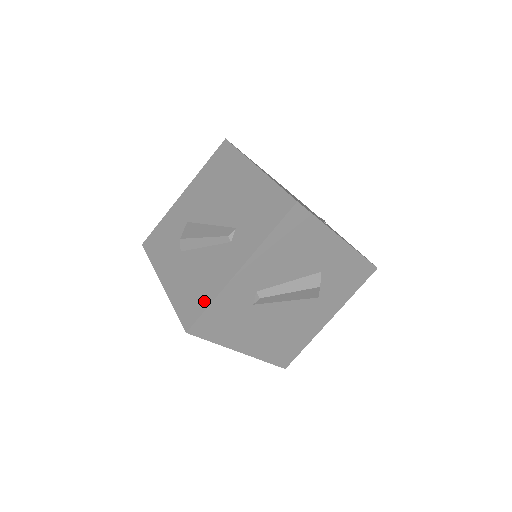
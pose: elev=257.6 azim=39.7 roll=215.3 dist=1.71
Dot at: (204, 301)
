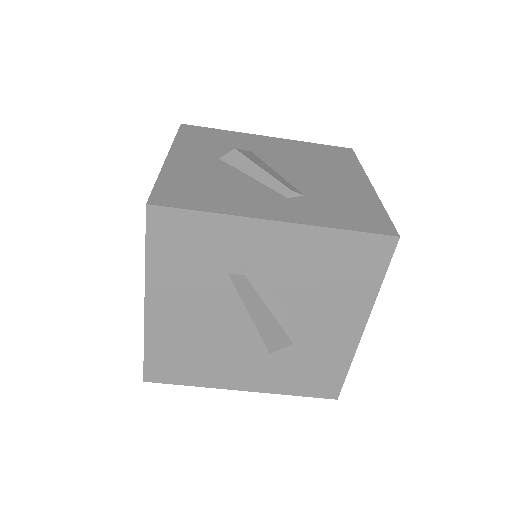
Dot at: (202, 204)
